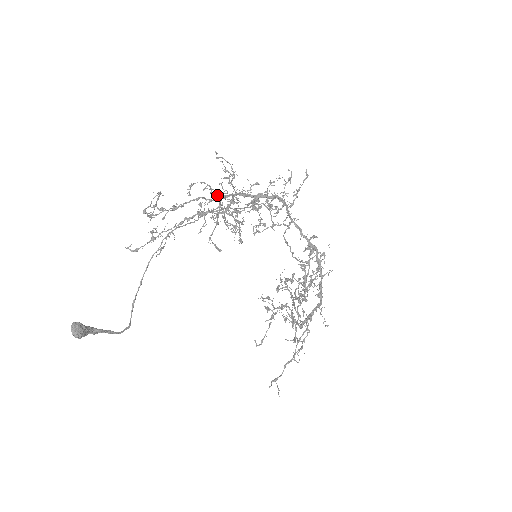
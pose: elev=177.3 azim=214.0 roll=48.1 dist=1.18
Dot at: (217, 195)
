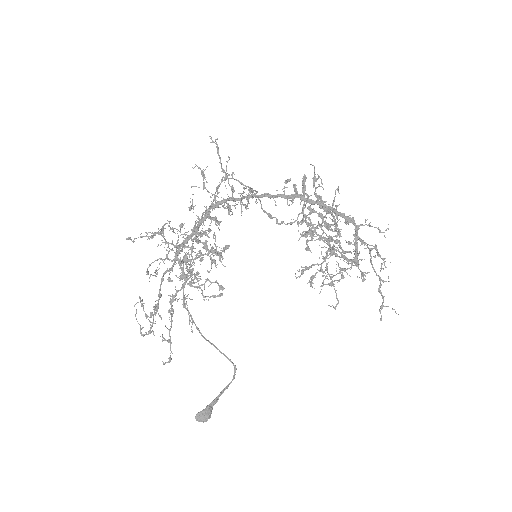
Dot at: occluded
